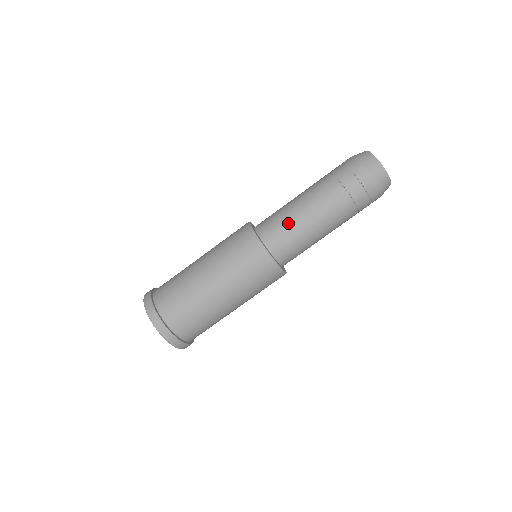
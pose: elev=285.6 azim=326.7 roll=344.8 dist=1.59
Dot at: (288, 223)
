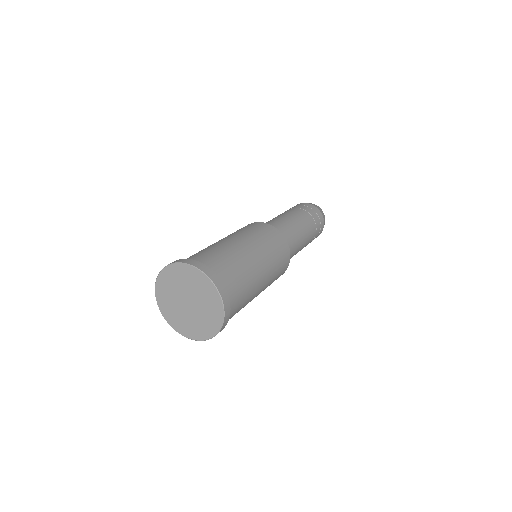
Dot at: (274, 221)
